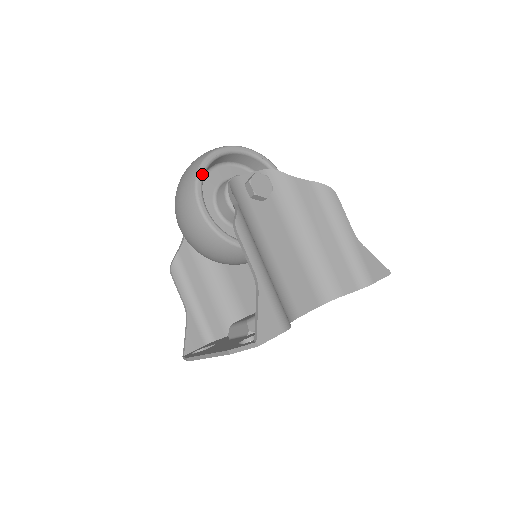
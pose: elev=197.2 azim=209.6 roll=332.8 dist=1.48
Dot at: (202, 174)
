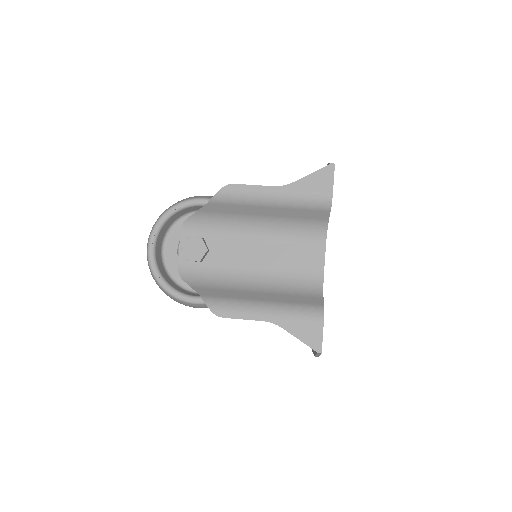
Dot at: (165, 285)
